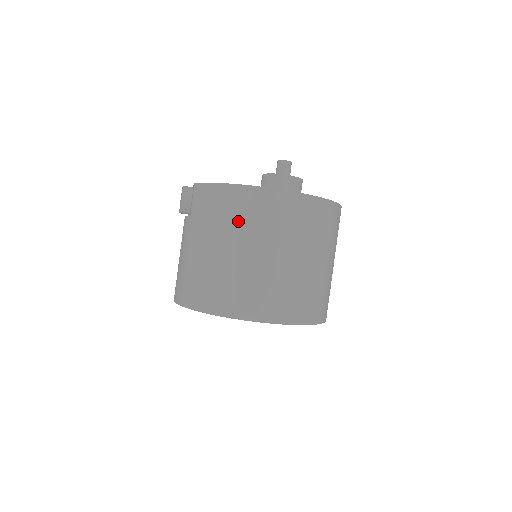
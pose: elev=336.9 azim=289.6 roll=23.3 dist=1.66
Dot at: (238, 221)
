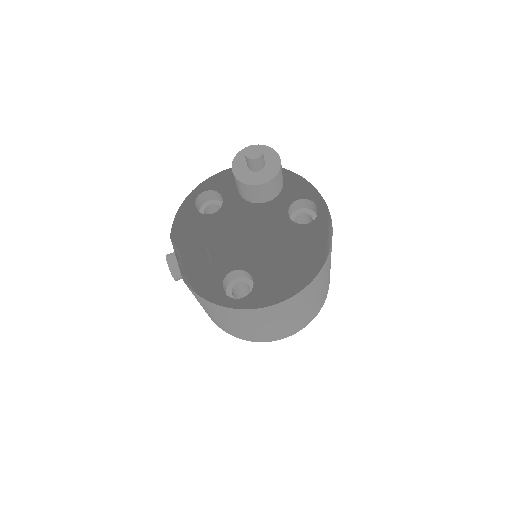
Dot at: (242, 320)
